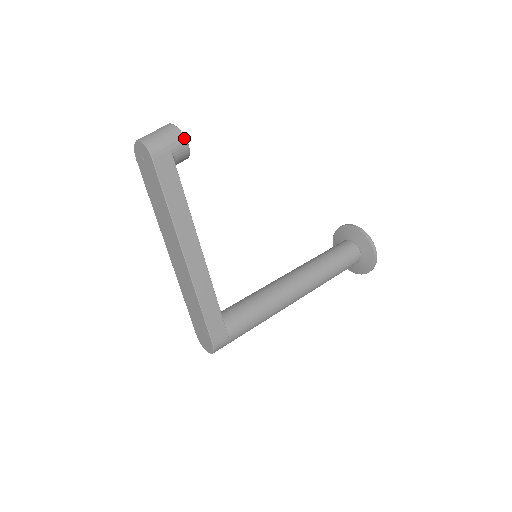
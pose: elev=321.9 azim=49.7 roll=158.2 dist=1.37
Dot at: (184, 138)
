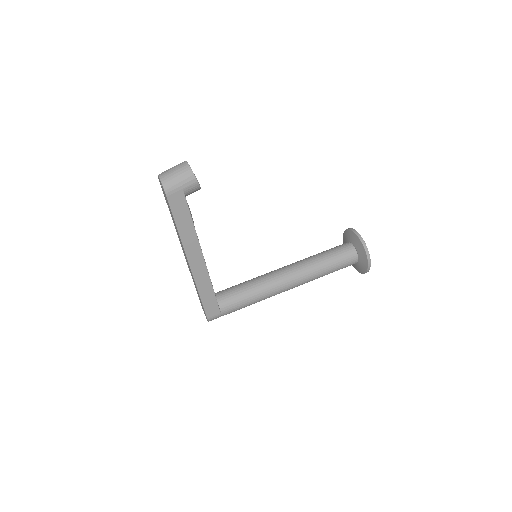
Dot at: (195, 179)
